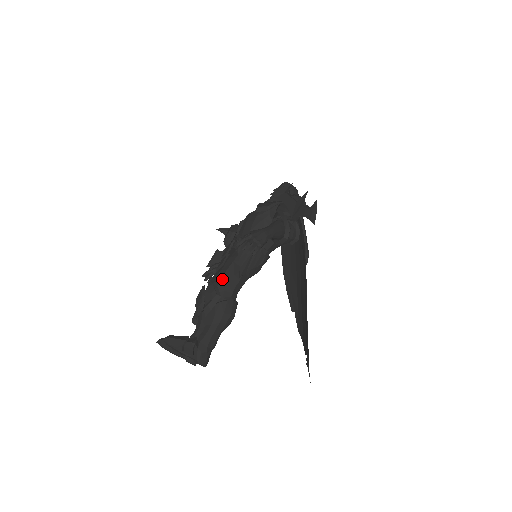
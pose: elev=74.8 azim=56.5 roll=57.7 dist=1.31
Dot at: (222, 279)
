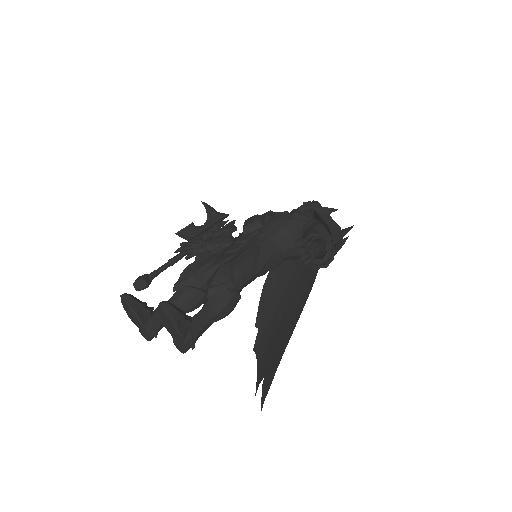
Dot at: (239, 267)
